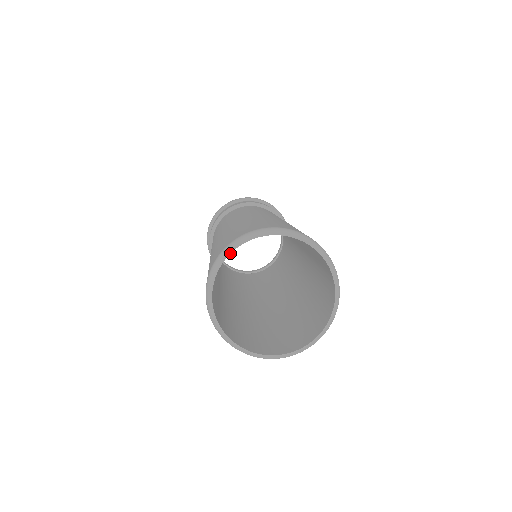
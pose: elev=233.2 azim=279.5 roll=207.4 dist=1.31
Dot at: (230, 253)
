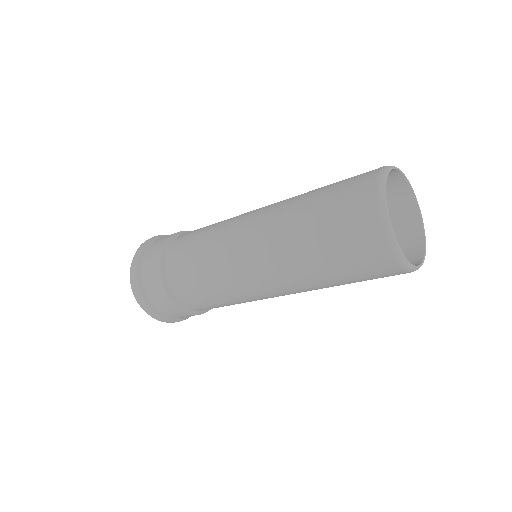
Dot at: (392, 169)
